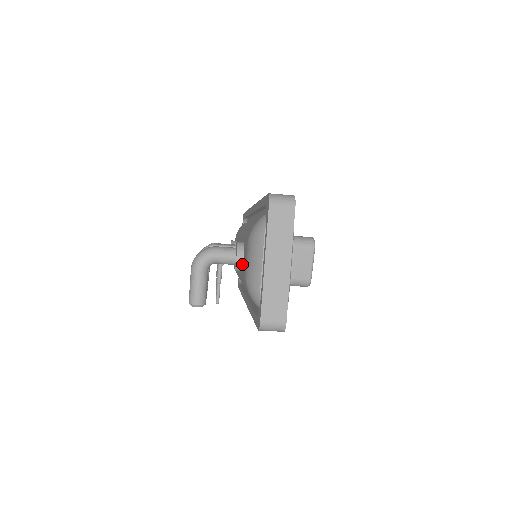
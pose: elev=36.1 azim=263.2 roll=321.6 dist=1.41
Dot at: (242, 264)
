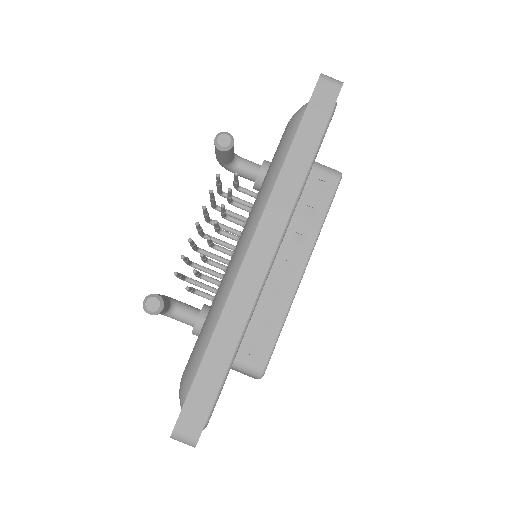
Dot at: (270, 163)
